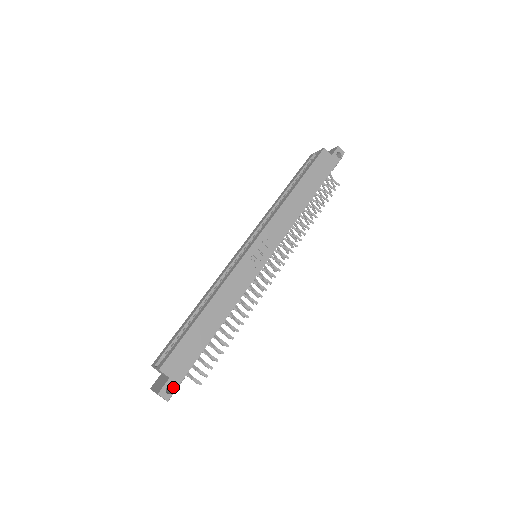
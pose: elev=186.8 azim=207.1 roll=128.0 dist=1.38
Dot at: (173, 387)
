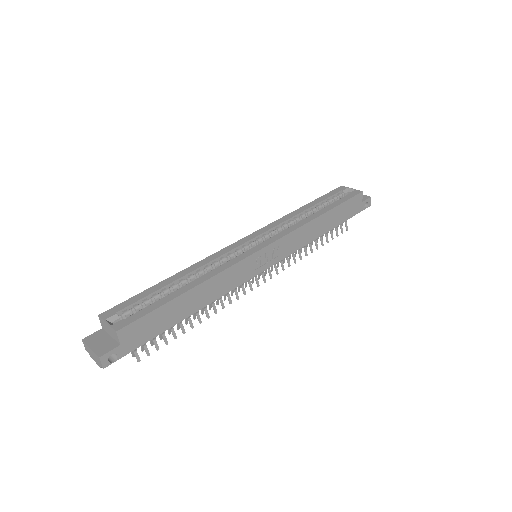
Dot at: (118, 356)
